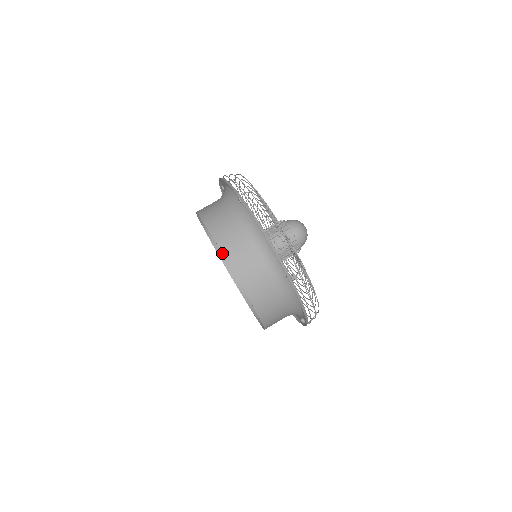
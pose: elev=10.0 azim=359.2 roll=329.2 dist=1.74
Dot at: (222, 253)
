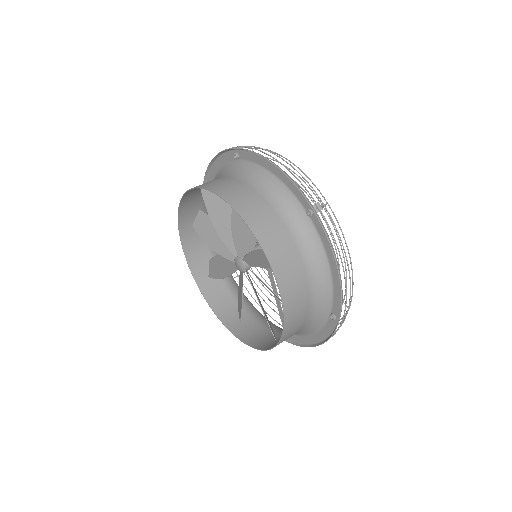
Dot at: (207, 294)
